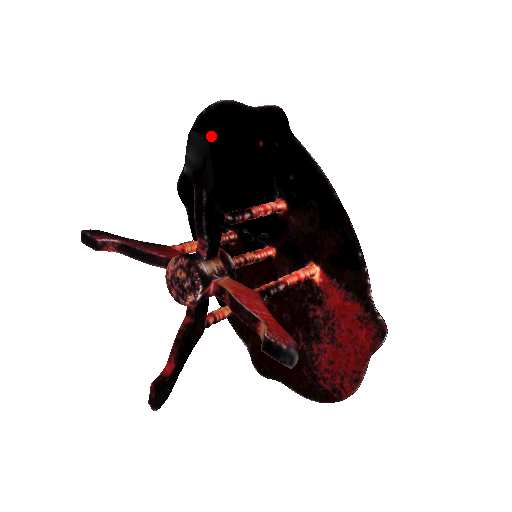
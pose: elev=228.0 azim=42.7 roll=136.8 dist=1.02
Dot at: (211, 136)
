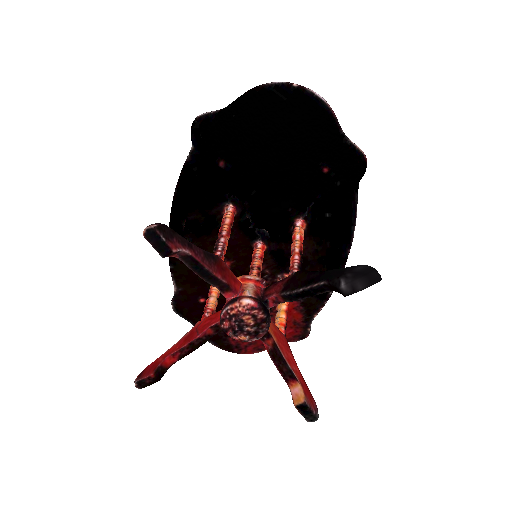
Dot at: (281, 115)
